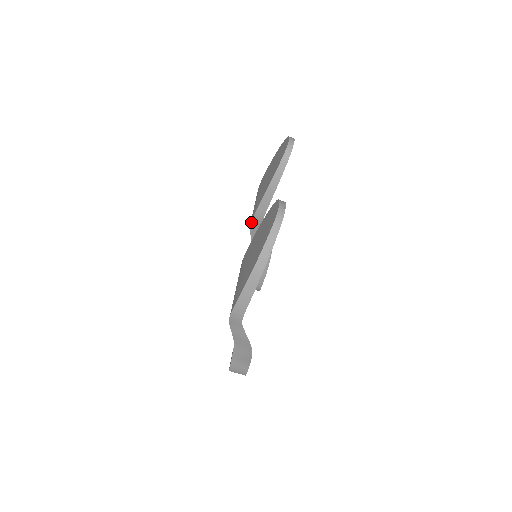
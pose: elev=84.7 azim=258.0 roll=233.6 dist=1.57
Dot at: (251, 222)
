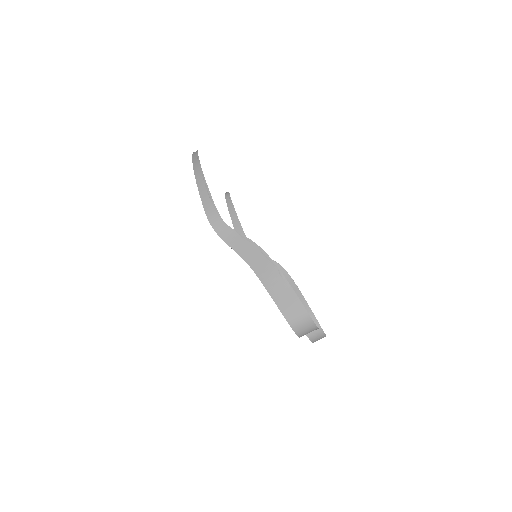
Dot at: occluded
